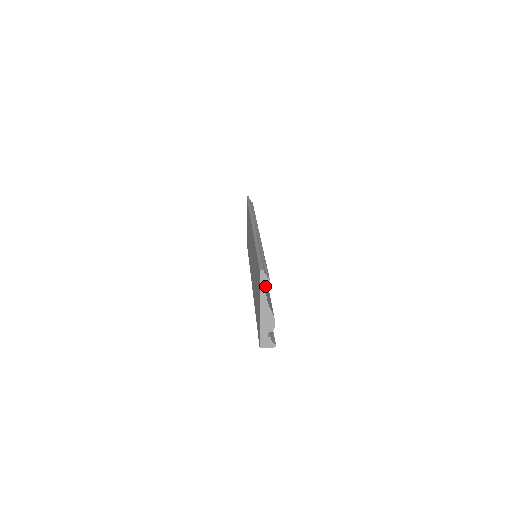
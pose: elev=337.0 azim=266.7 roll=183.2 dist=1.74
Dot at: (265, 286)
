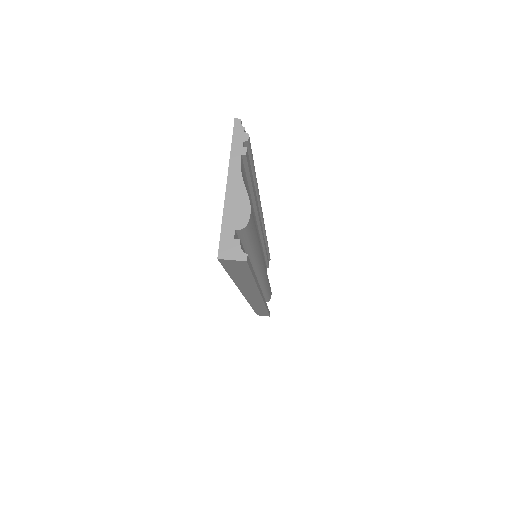
Dot at: (240, 145)
